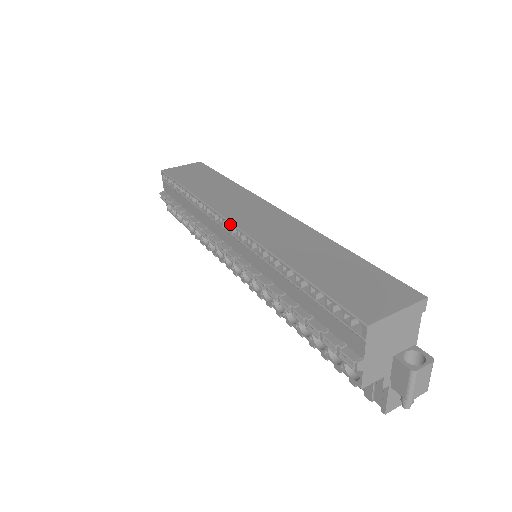
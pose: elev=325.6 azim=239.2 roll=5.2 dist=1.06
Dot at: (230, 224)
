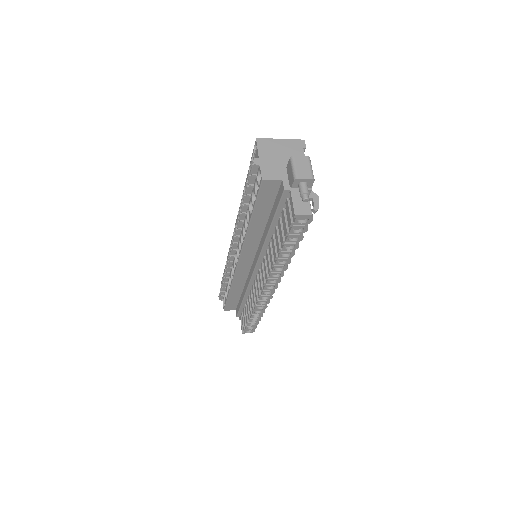
Dot at: (234, 228)
